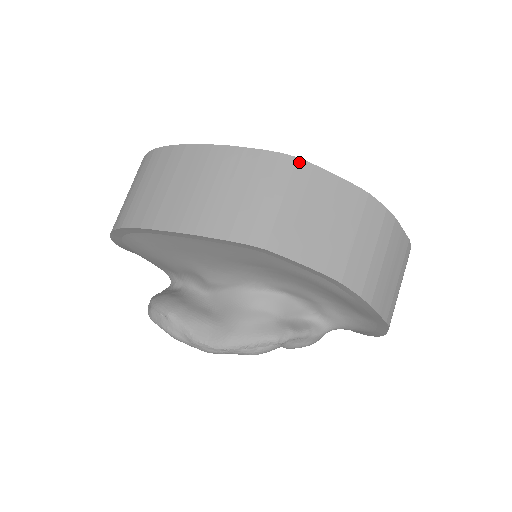
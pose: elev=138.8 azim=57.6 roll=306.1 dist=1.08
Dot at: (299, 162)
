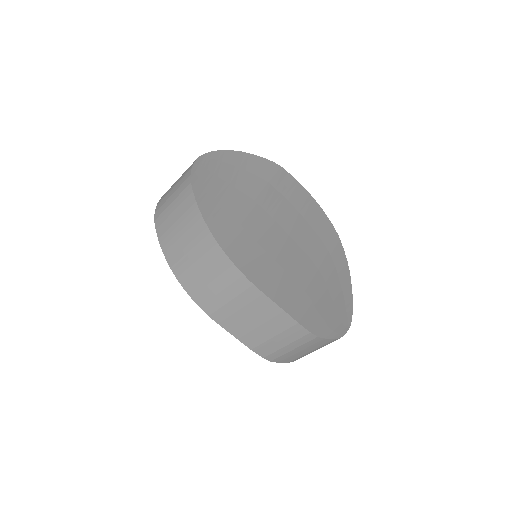
Dot at: (253, 287)
